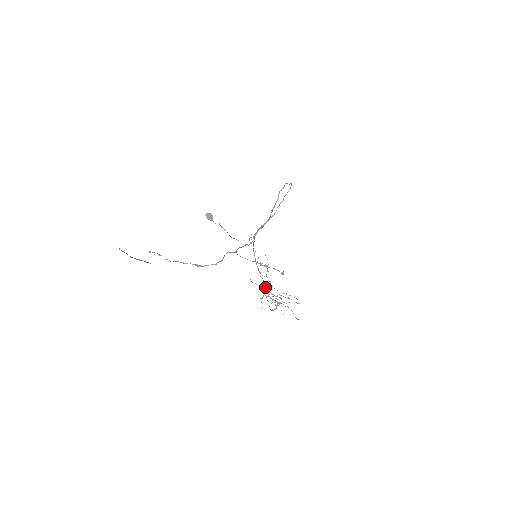
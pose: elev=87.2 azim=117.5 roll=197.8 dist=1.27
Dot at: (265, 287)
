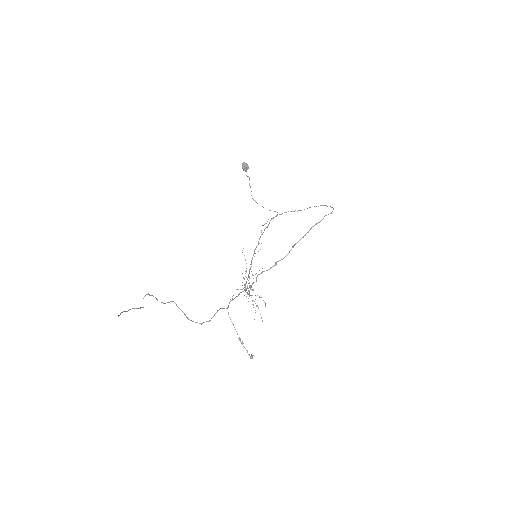
Dot at: (246, 282)
